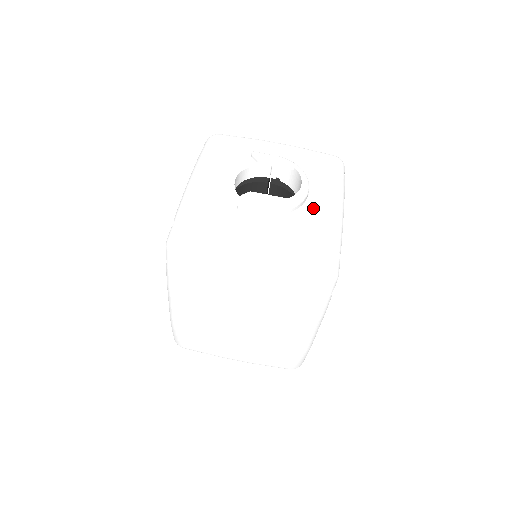
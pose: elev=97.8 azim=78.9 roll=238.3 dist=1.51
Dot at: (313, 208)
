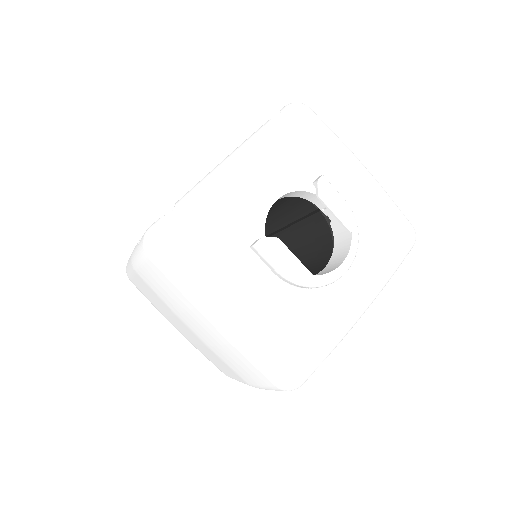
Dot at: (334, 296)
